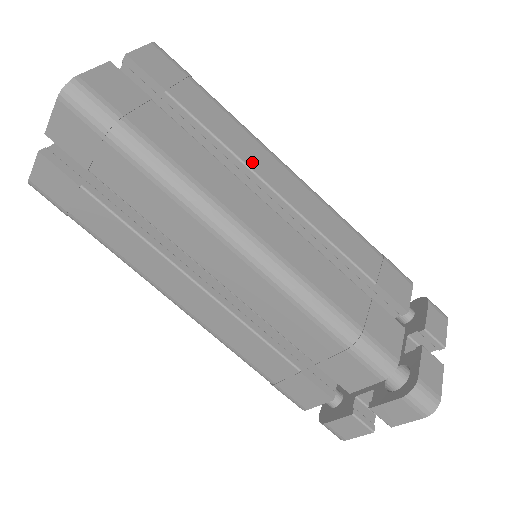
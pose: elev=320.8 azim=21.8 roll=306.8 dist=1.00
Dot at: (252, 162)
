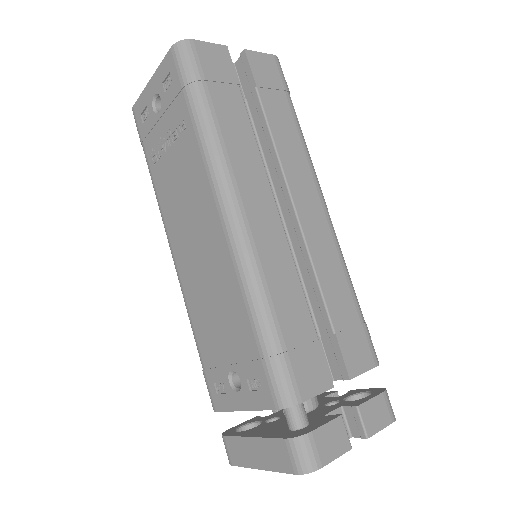
Dot at: occluded
